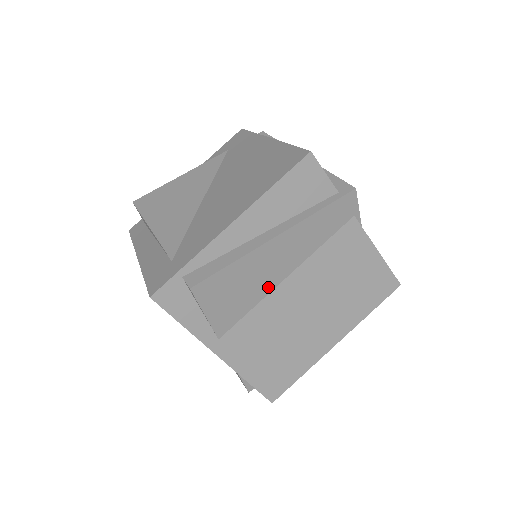
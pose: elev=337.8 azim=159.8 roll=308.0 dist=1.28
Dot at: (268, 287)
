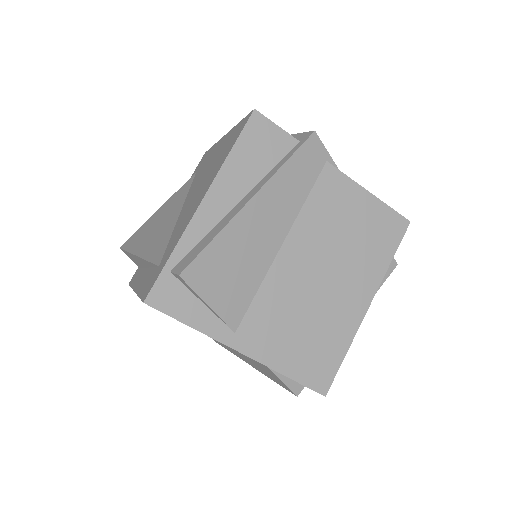
Dot at: (266, 259)
